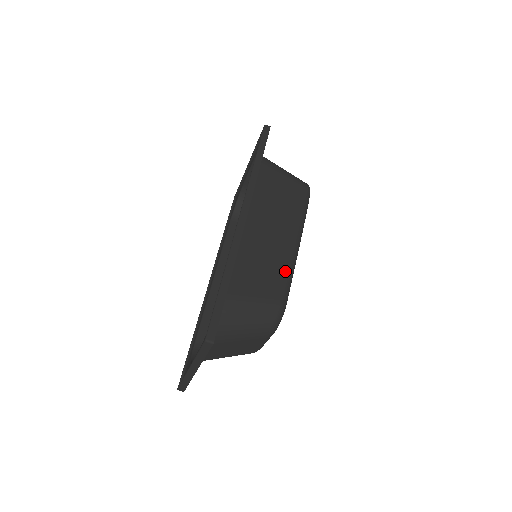
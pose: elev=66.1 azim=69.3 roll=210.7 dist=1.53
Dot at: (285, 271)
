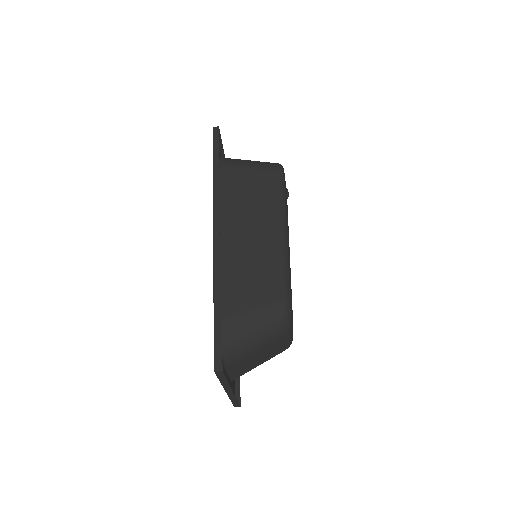
Dot at: (278, 266)
